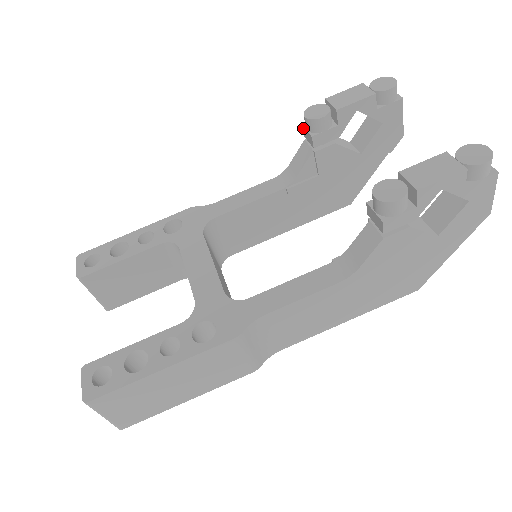
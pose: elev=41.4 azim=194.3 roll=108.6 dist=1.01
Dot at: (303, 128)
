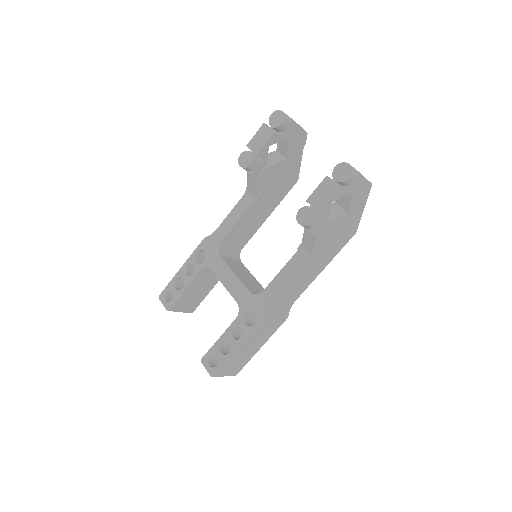
Dot at: occluded
